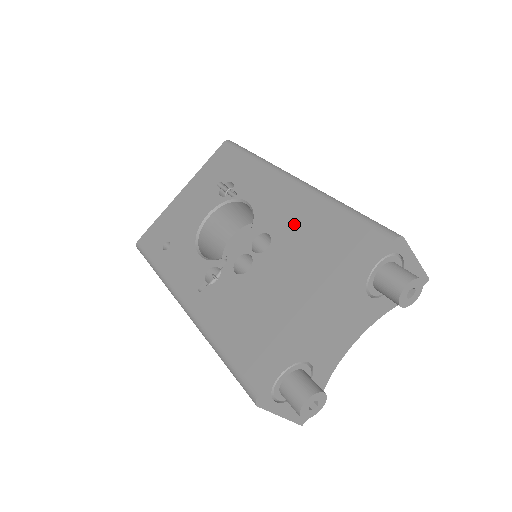
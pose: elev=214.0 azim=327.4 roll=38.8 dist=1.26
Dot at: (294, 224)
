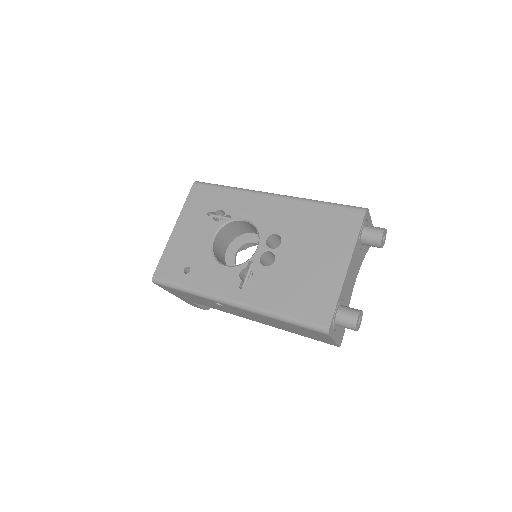
Dot at: (292, 222)
